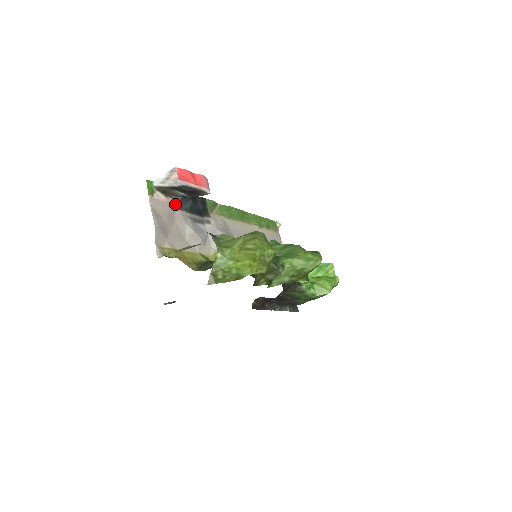
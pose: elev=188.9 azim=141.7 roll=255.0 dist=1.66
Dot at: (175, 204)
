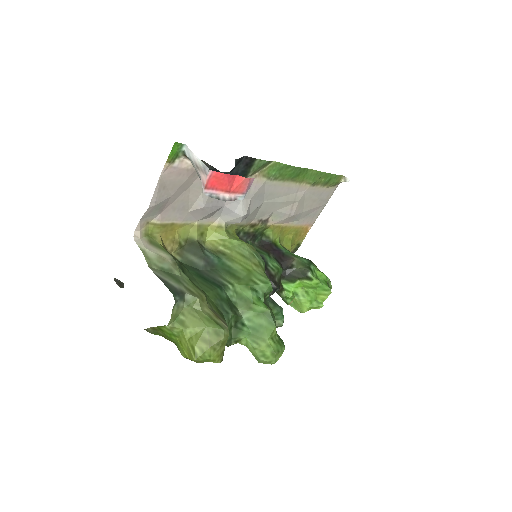
Dot at: occluded
